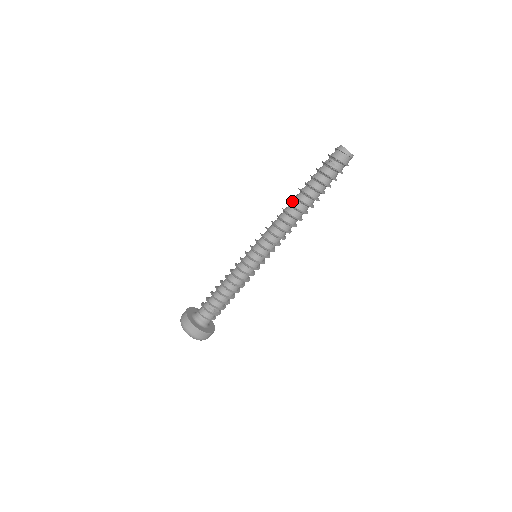
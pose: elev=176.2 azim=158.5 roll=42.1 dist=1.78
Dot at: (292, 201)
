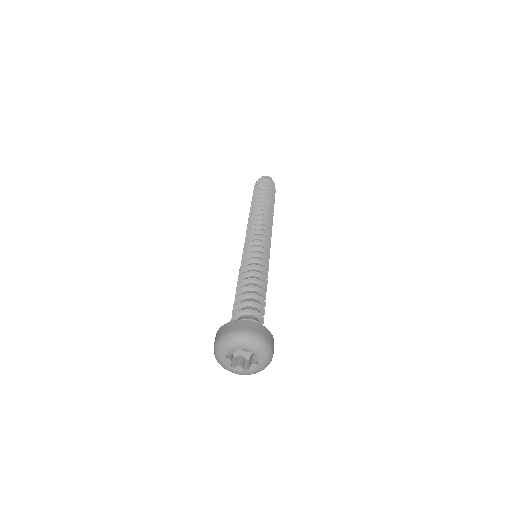
Dot at: occluded
